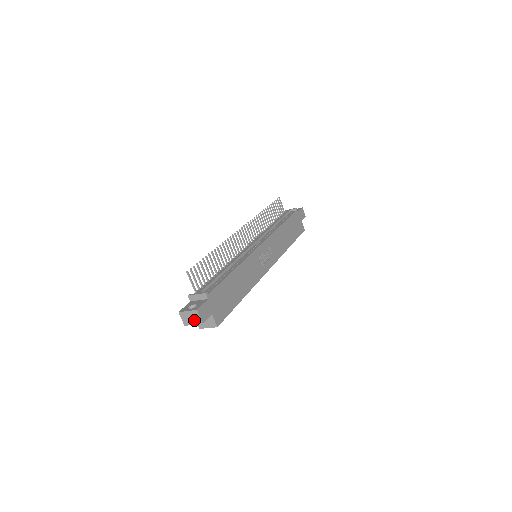
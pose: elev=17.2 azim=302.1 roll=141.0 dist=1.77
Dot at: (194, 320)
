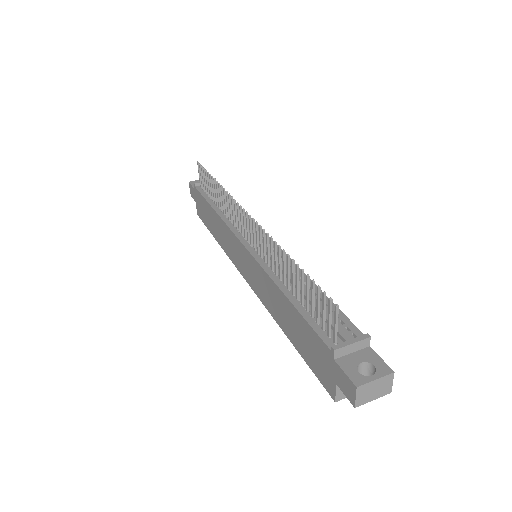
Dot at: (379, 392)
